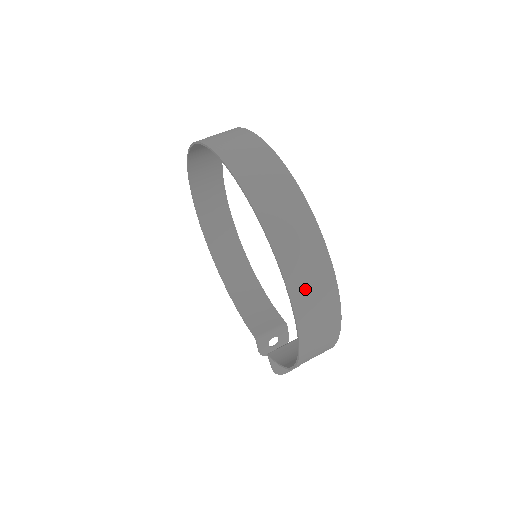
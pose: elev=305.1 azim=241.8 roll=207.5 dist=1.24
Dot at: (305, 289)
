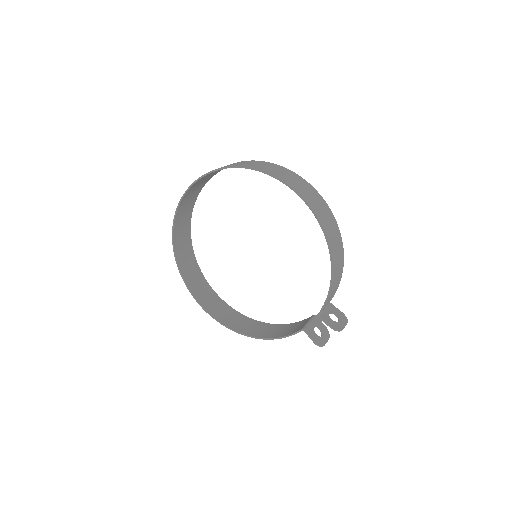
Dot at: (290, 180)
